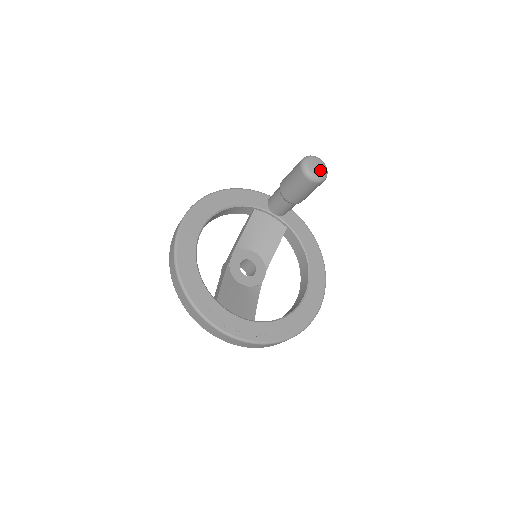
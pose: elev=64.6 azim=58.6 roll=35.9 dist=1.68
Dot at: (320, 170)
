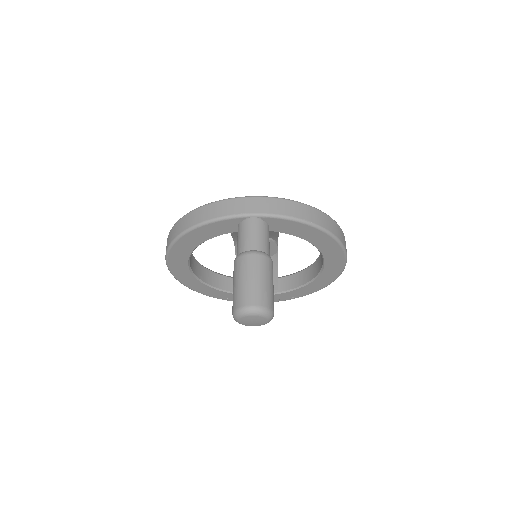
Dot at: (259, 323)
